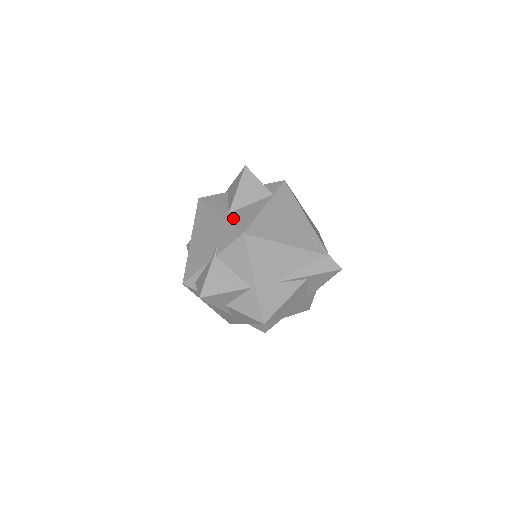
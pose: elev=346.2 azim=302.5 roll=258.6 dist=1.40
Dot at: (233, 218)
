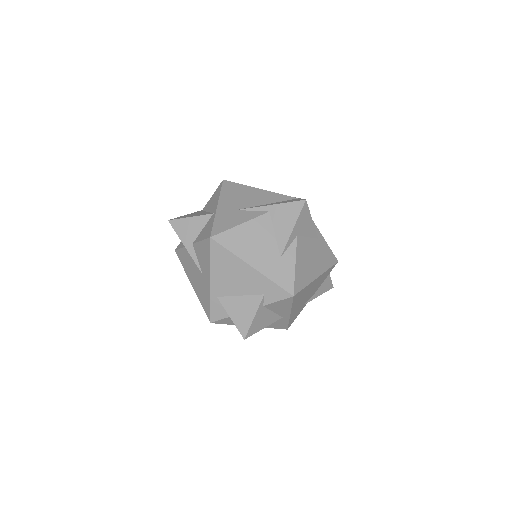
Dot at: occluded
